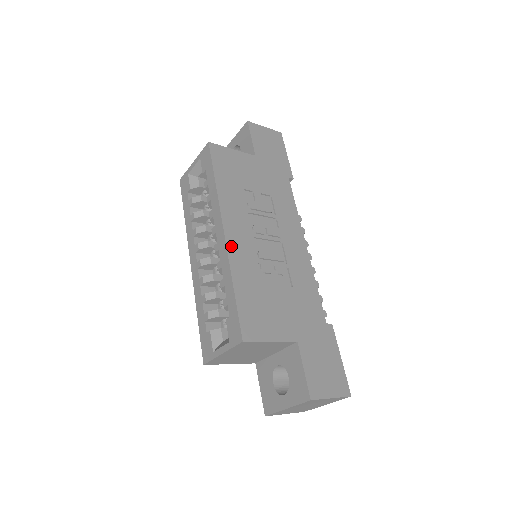
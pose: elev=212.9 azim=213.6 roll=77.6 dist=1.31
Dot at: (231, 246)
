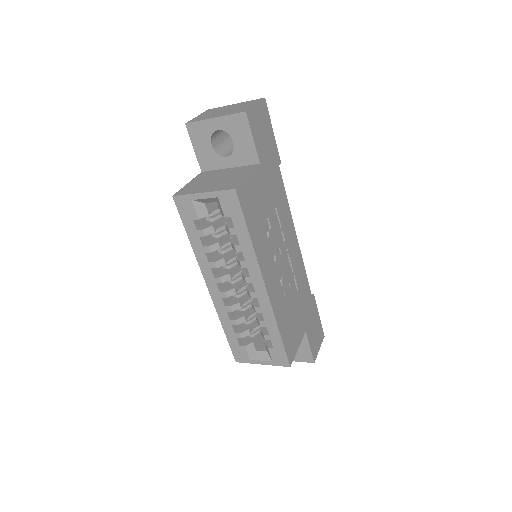
Dot at: (272, 298)
